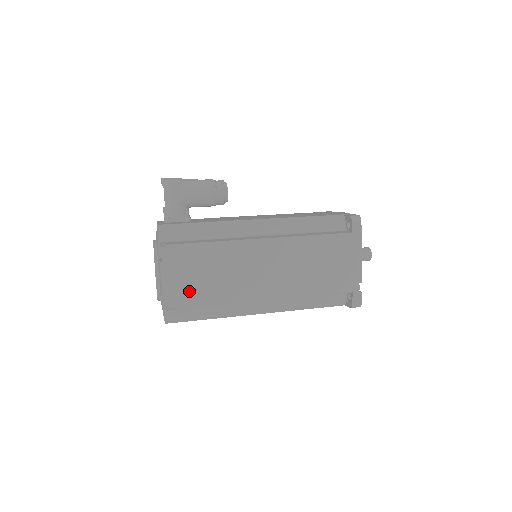
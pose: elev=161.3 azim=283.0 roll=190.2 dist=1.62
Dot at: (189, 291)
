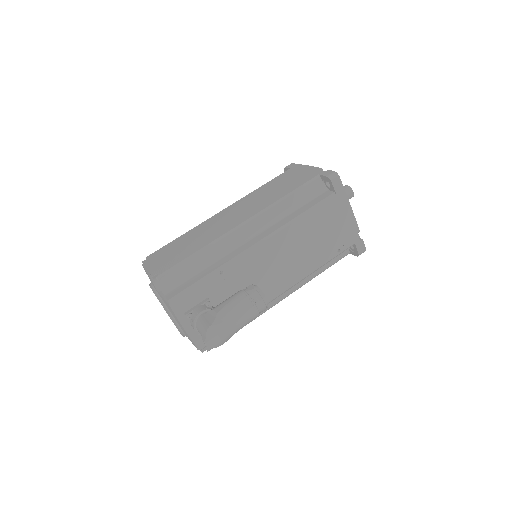
Dot at: occluded
